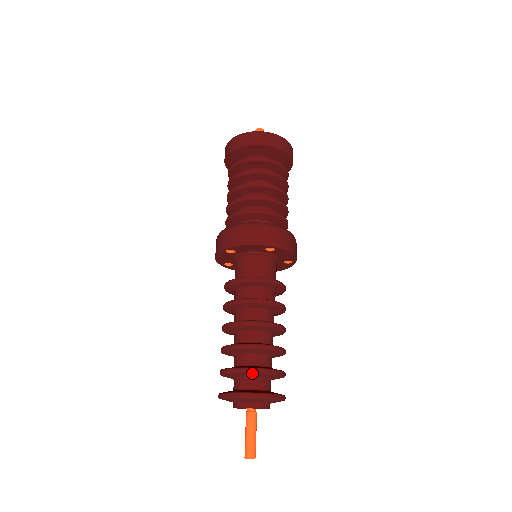
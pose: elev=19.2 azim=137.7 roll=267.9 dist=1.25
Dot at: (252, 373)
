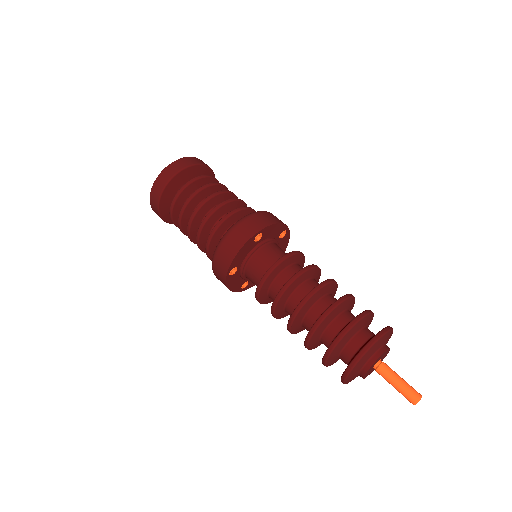
Dot at: (345, 336)
